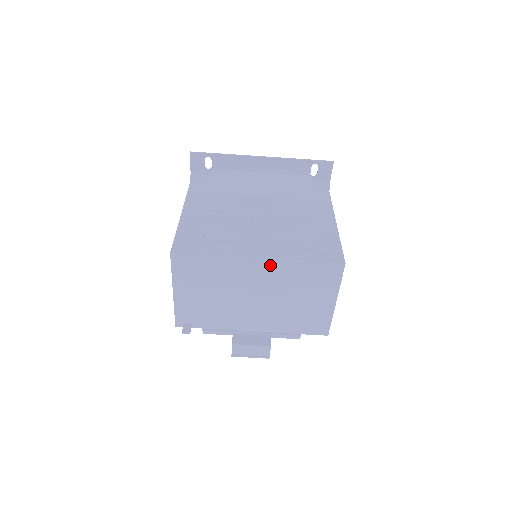
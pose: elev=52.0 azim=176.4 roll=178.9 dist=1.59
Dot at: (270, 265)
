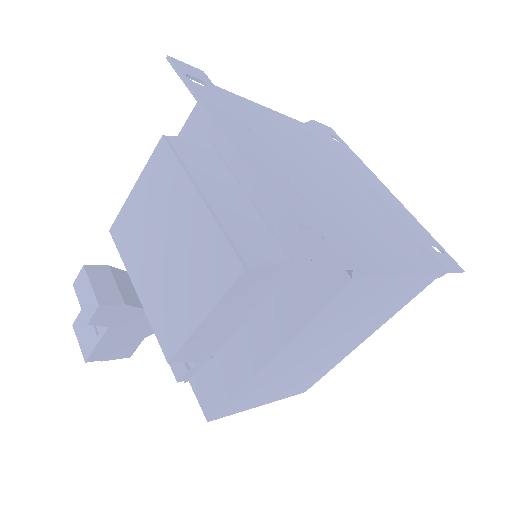
Dot at: (117, 358)
